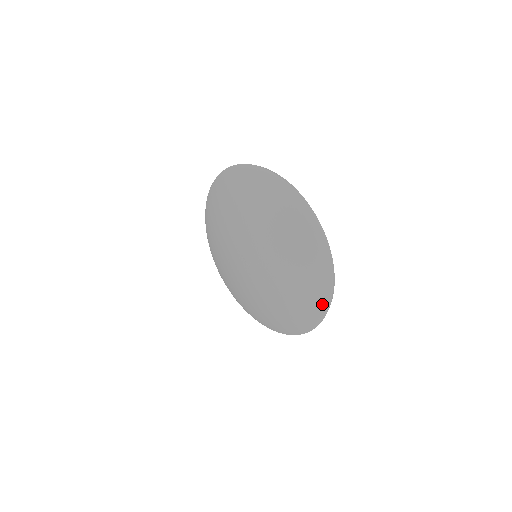
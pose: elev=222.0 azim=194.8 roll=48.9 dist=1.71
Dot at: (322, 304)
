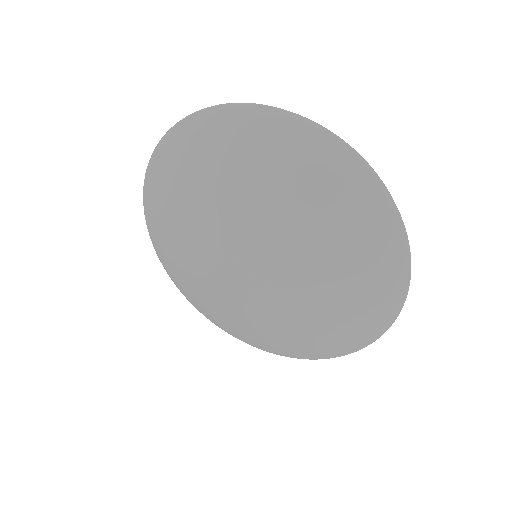
Dot at: (356, 344)
